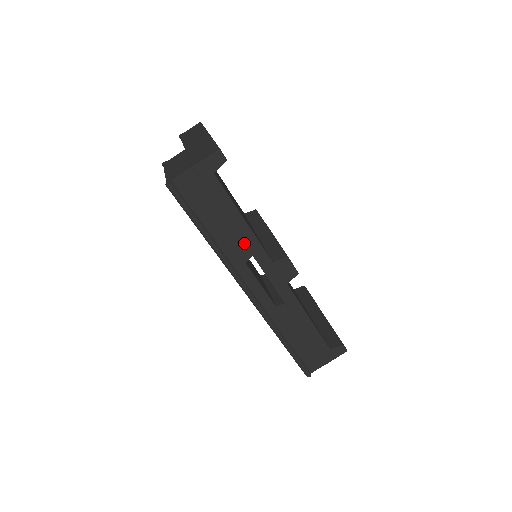
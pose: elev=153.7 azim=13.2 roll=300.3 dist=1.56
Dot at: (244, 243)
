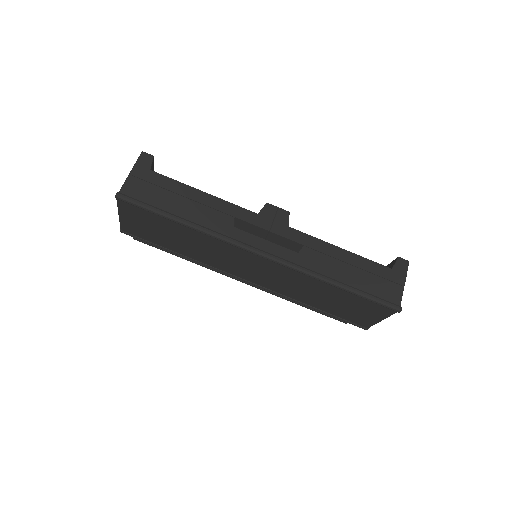
Dot at: (218, 211)
